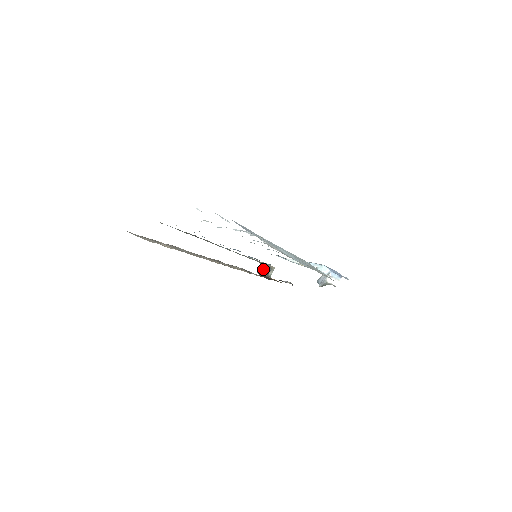
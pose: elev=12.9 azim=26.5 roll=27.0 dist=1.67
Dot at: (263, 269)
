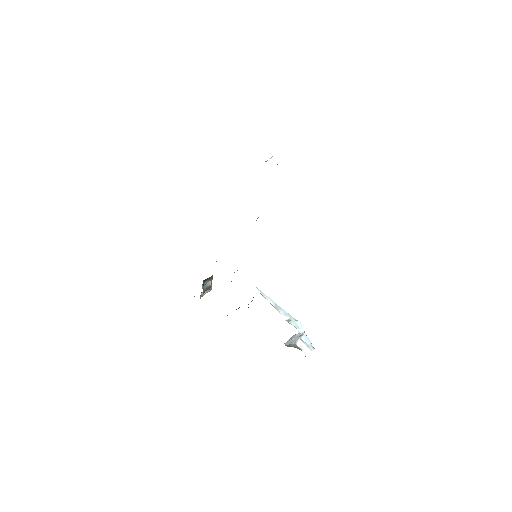
Dot at: (205, 282)
